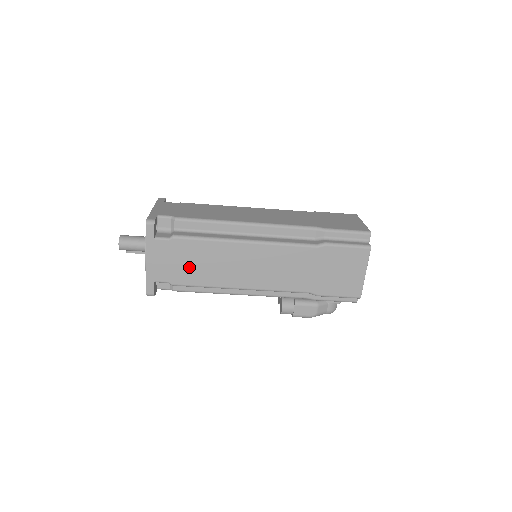
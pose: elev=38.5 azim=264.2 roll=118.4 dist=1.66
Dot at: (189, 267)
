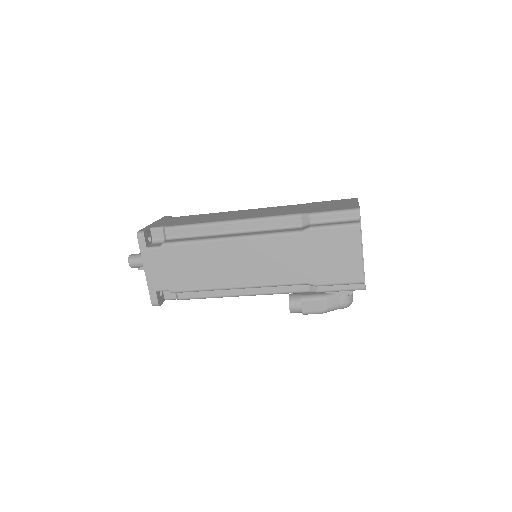
Dot at: (183, 272)
